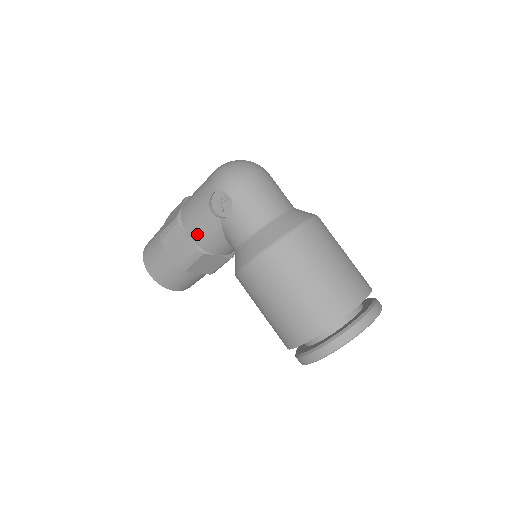
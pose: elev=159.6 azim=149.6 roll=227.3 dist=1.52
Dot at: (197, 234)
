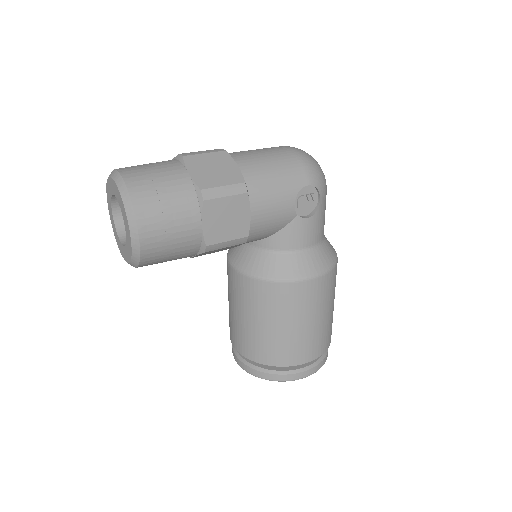
Dot at: (260, 218)
